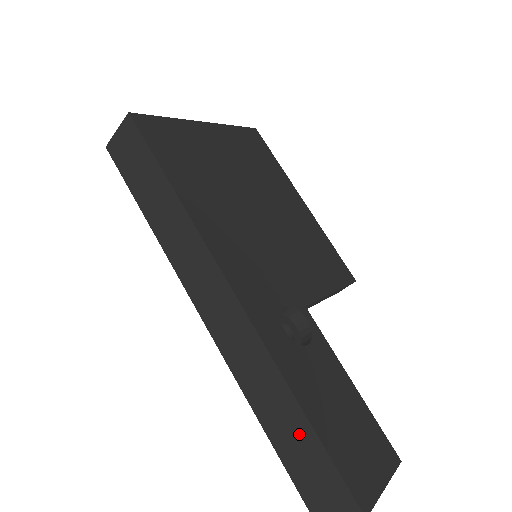
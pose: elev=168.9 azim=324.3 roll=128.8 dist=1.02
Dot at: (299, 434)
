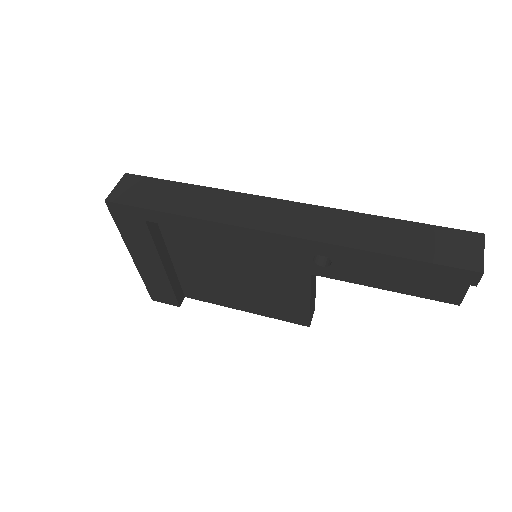
Dot at: (403, 231)
